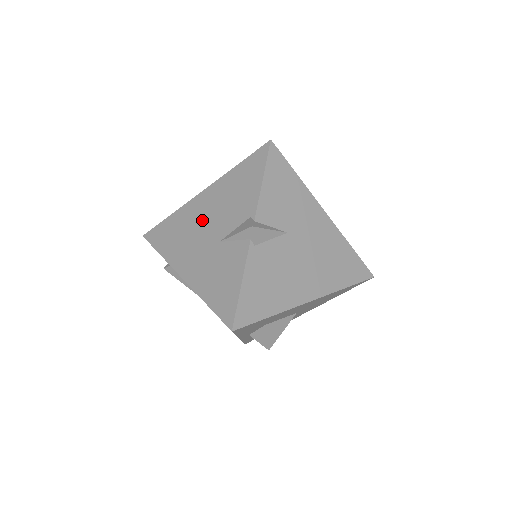
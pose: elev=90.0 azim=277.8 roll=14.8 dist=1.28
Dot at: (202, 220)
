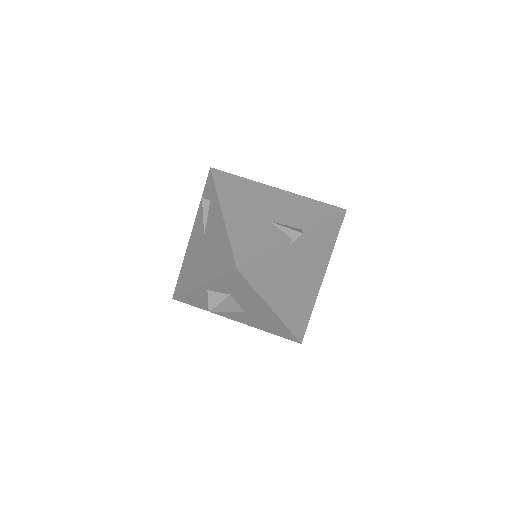
Dot at: (265, 200)
